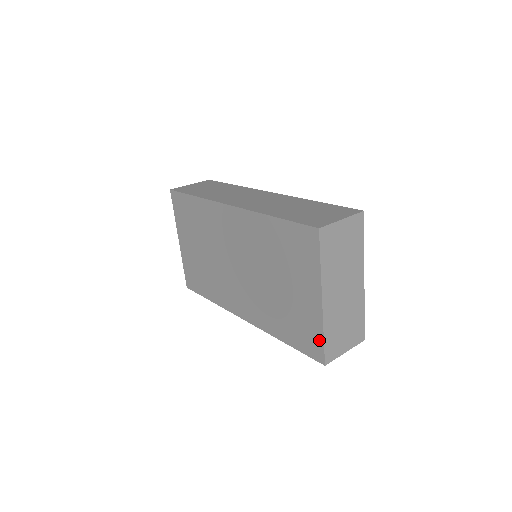
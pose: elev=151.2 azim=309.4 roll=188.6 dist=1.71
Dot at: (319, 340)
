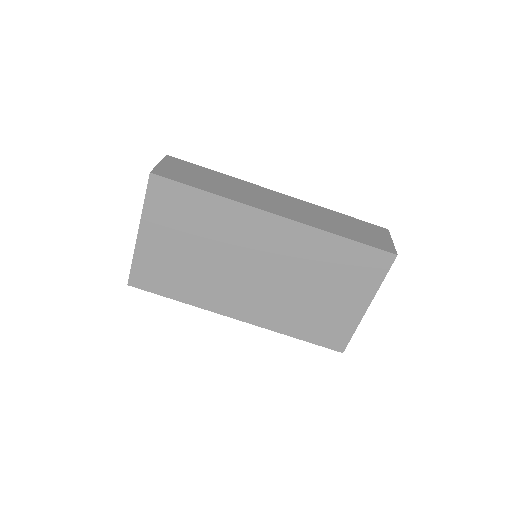
Dot at: (347, 335)
